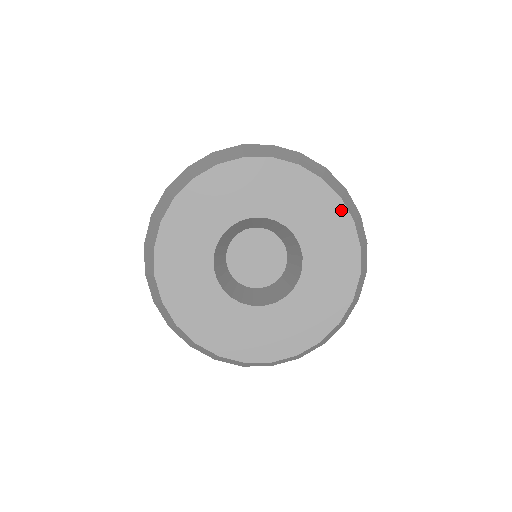
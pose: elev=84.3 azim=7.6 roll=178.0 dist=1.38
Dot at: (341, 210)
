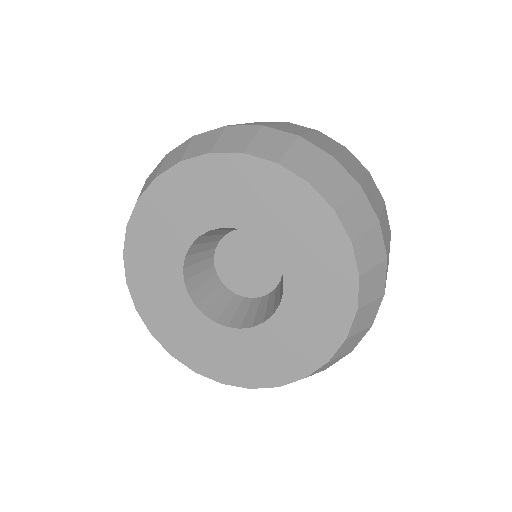
Dot at: (312, 198)
